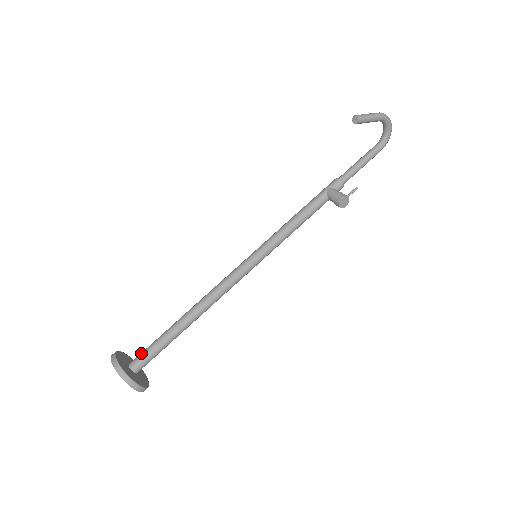
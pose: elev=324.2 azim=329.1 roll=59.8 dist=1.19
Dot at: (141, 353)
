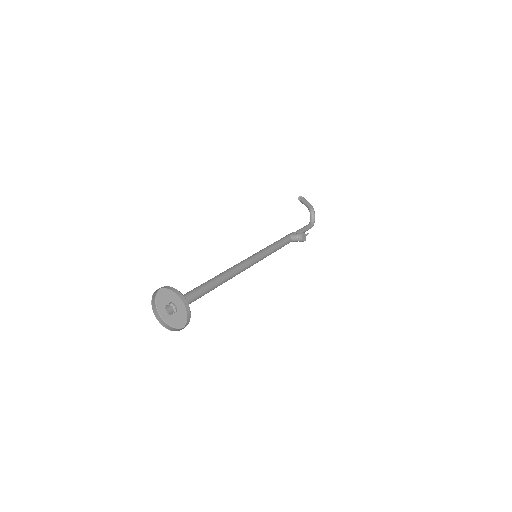
Dot at: occluded
